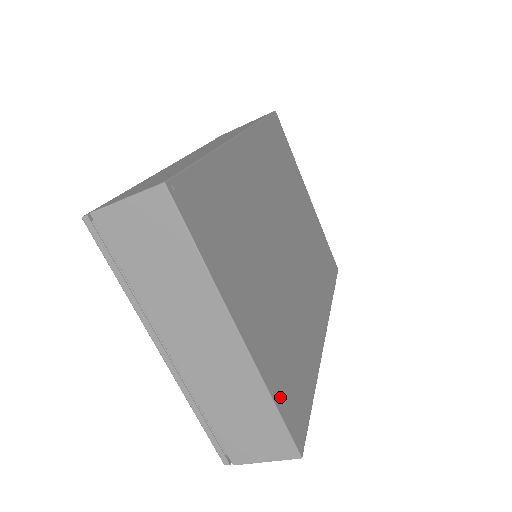
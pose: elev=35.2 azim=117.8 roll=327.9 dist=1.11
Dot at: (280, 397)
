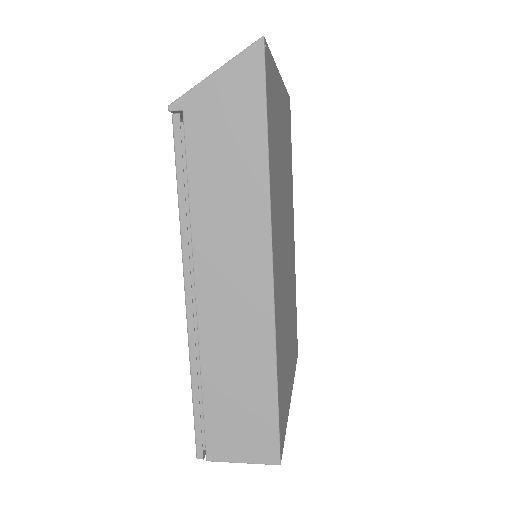
Dot at: (295, 362)
